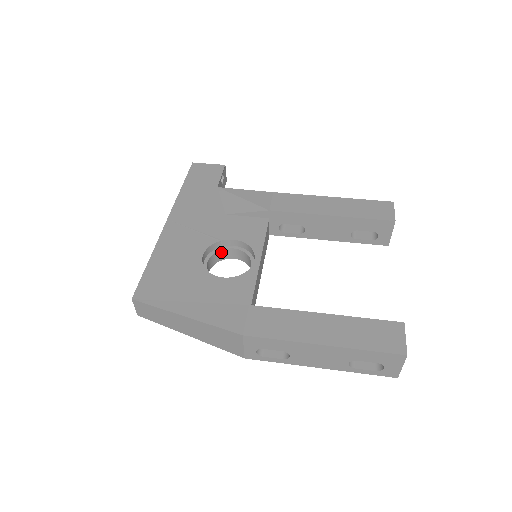
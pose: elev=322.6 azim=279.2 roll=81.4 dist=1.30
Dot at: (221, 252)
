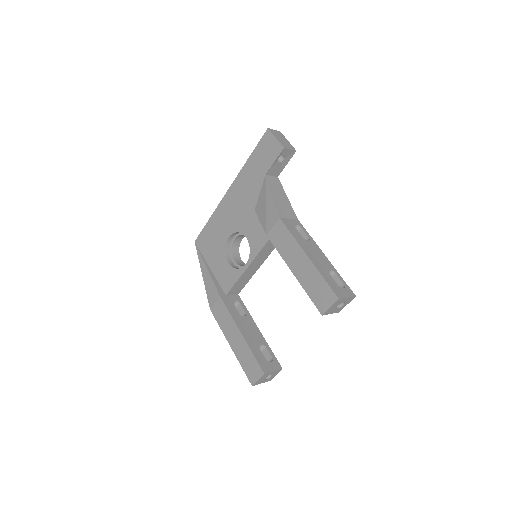
Dot at: occluded
